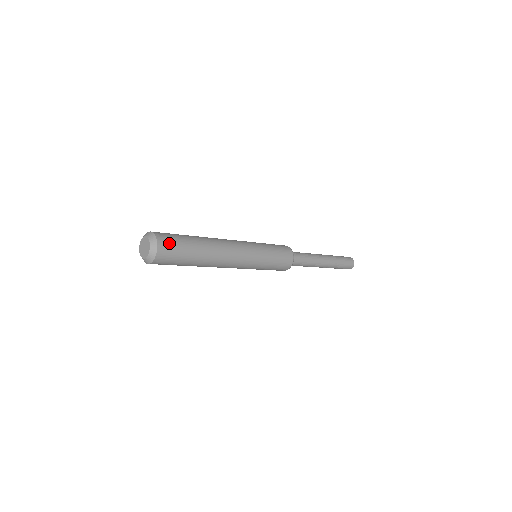
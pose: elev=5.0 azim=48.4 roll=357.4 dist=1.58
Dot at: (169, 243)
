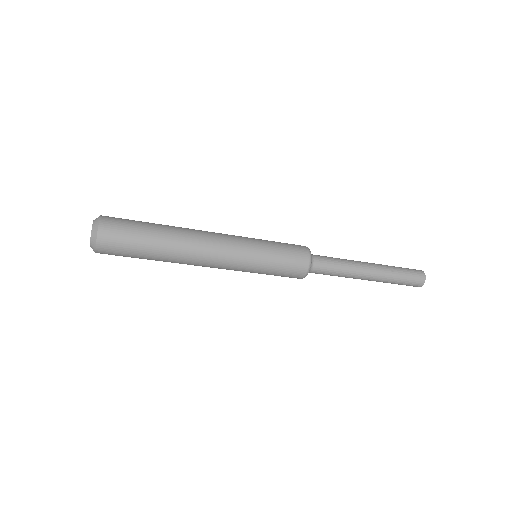
Dot at: (117, 219)
